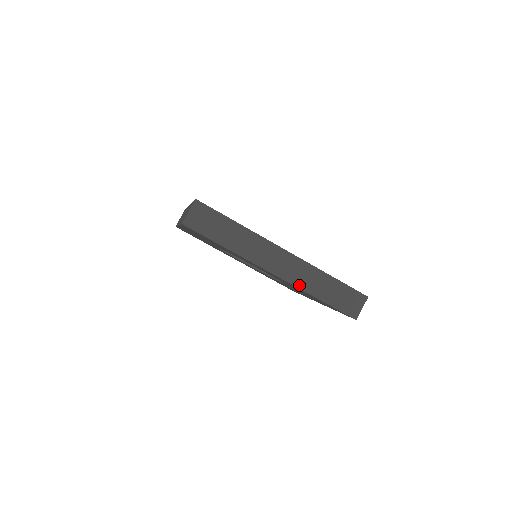
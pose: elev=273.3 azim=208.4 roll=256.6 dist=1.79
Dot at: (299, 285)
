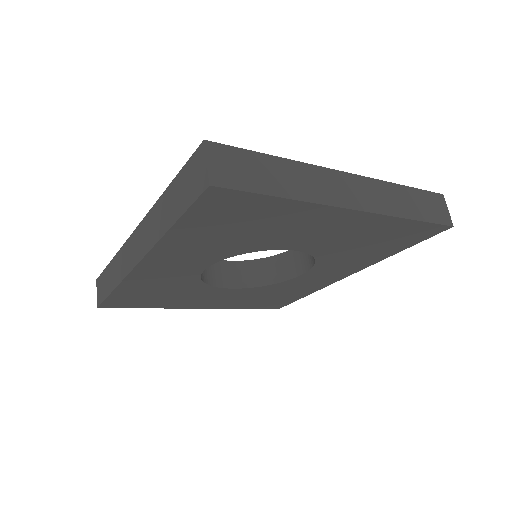
Dot at: (386, 211)
